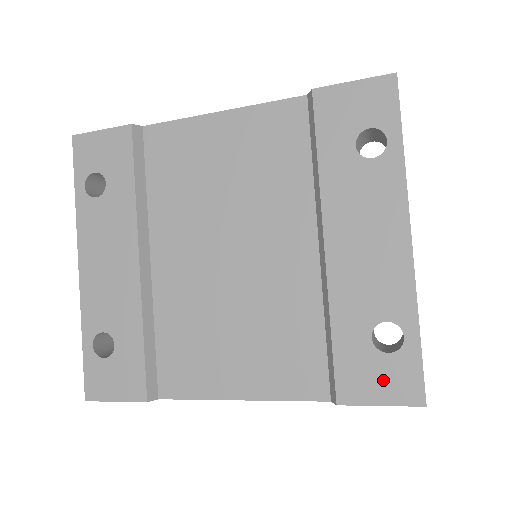
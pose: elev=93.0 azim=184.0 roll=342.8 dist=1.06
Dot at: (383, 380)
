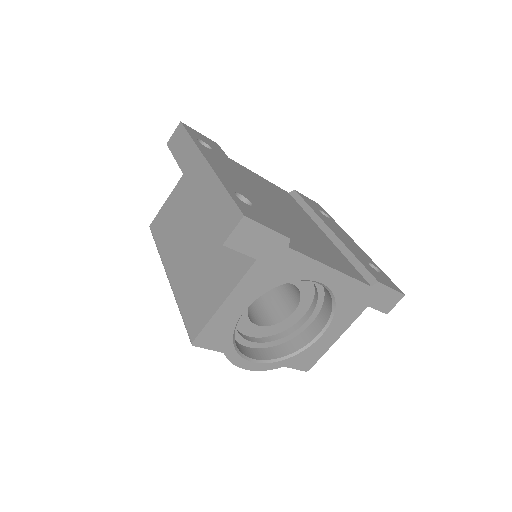
Dot at: (385, 280)
